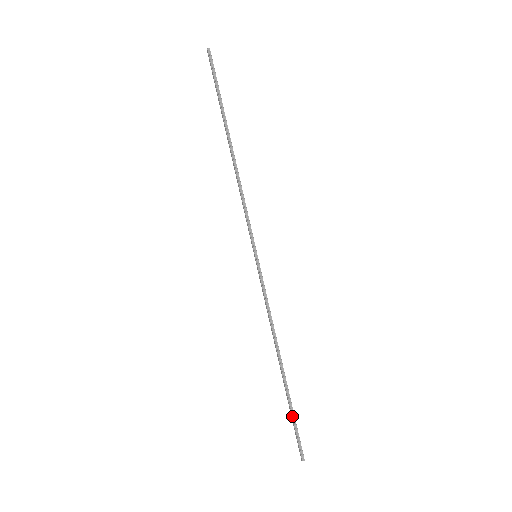
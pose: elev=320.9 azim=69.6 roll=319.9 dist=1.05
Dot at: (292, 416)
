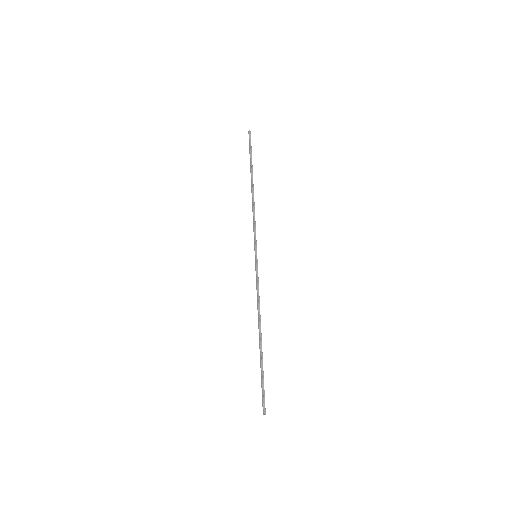
Dot at: (262, 376)
